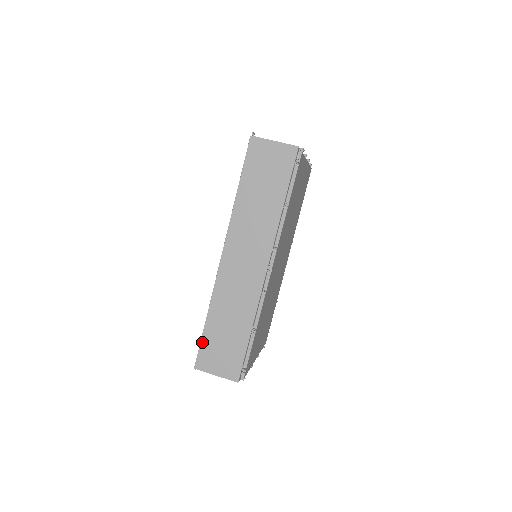
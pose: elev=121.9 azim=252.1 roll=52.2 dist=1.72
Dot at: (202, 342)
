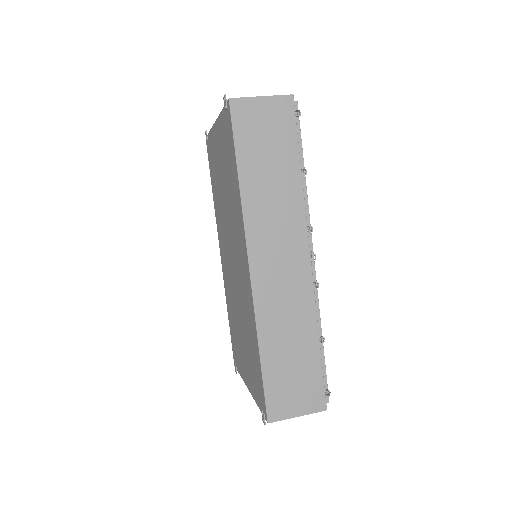
Dot at: (265, 386)
